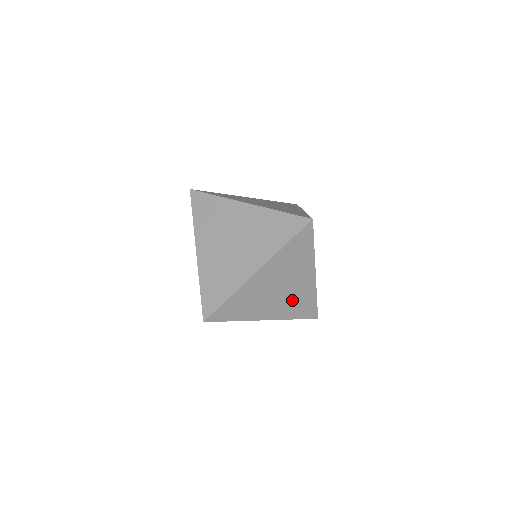
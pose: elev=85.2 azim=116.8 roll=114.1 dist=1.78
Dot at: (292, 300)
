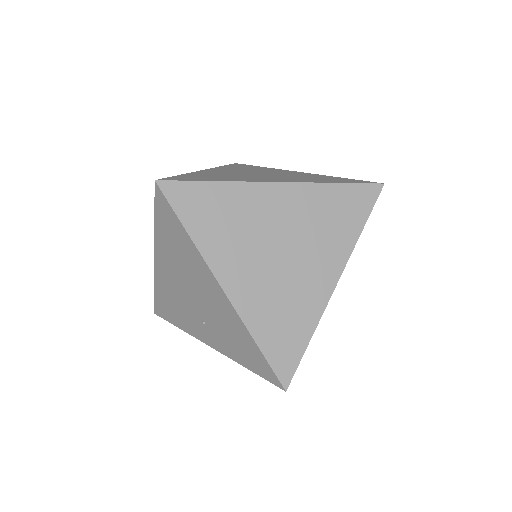
Dot at: occluded
